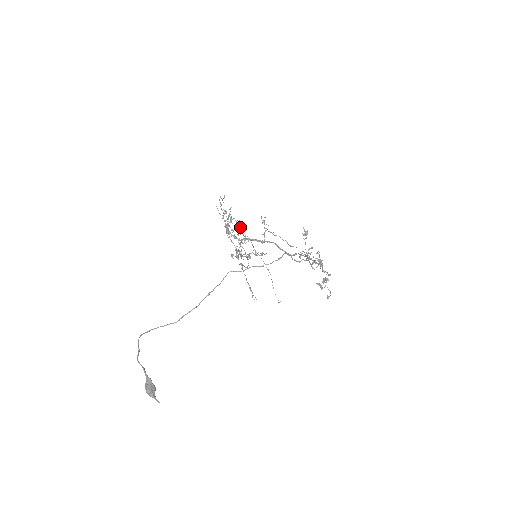
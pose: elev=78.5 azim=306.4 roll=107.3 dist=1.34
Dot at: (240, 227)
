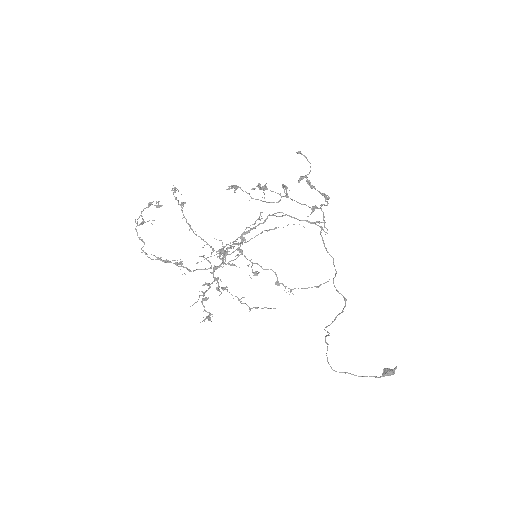
Dot at: occluded
